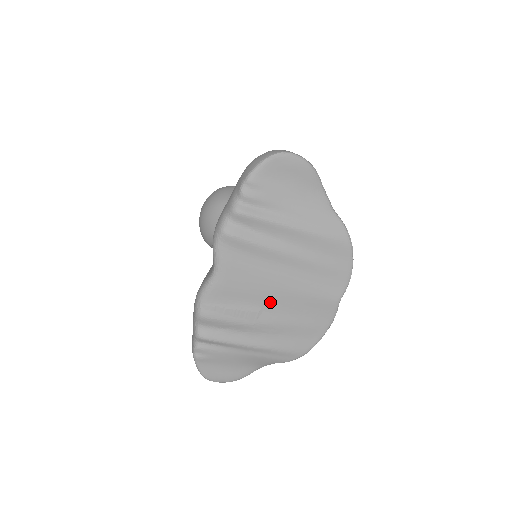
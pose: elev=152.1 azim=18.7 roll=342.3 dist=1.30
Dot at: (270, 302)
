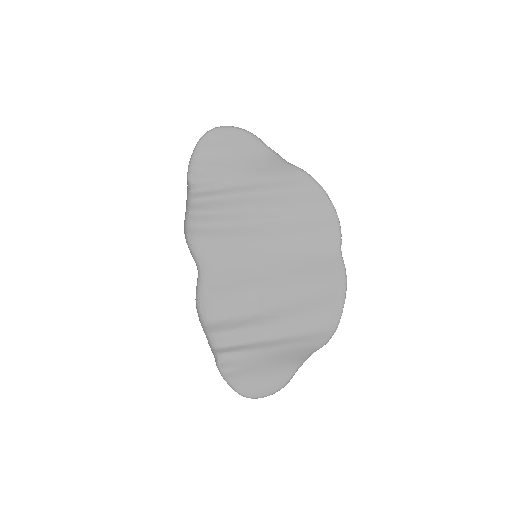
Dot at: (267, 281)
